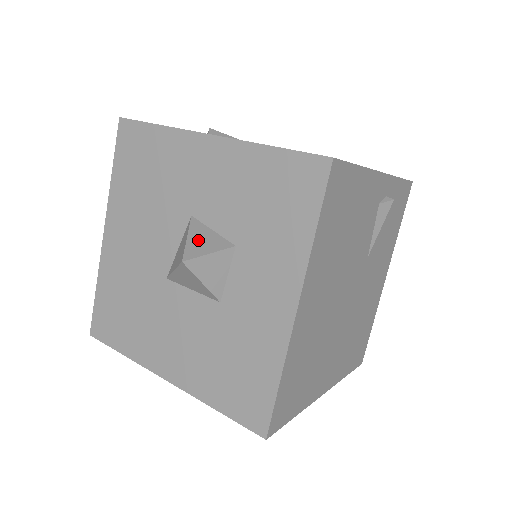
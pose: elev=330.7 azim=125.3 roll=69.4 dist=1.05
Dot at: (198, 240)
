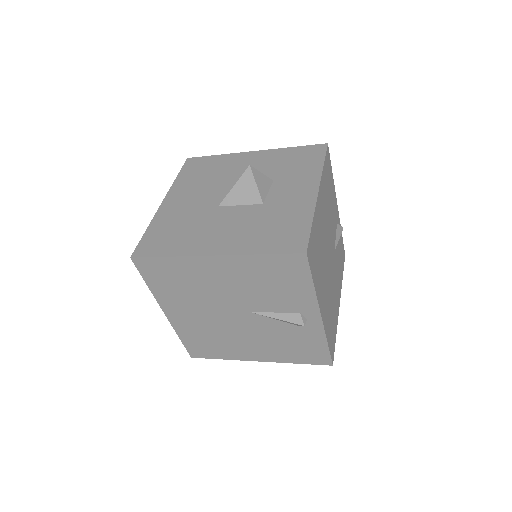
Dot at: occluded
